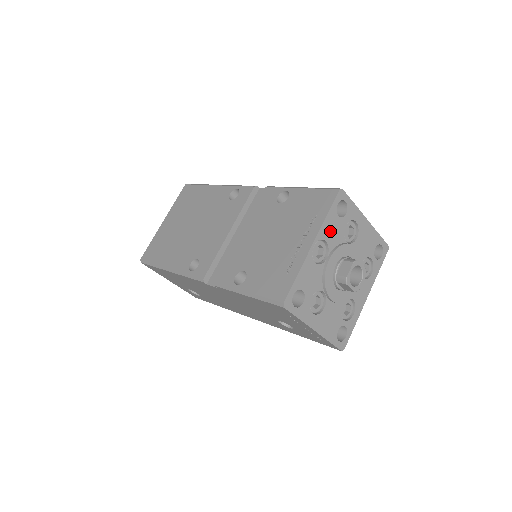
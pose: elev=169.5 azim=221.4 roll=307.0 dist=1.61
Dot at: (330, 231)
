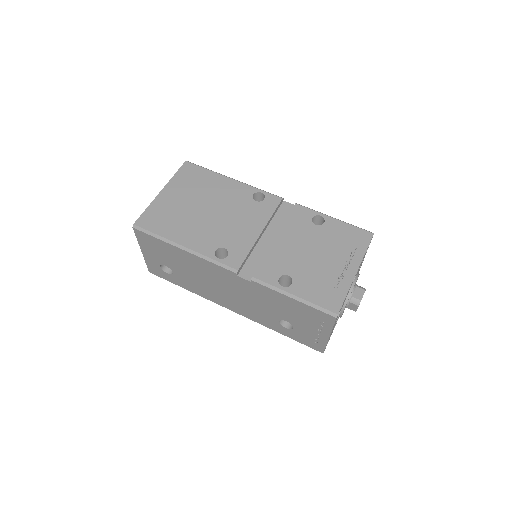
Dot at: occluded
